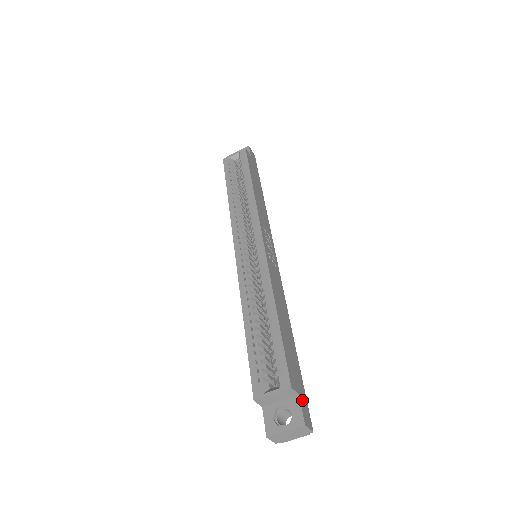
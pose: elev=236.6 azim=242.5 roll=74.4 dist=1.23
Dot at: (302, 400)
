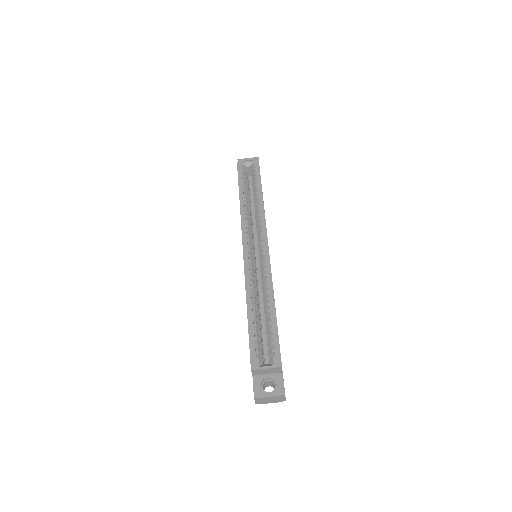
Dot at: occluded
